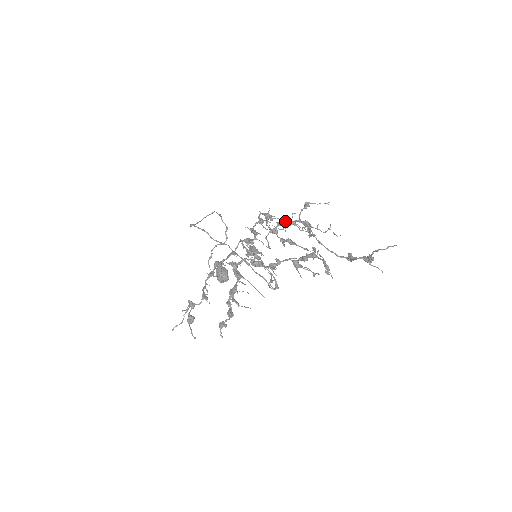
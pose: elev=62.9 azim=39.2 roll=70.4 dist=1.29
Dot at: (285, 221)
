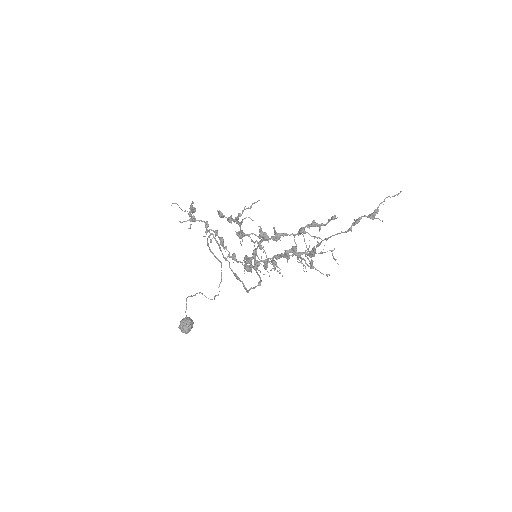
Dot at: (292, 255)
